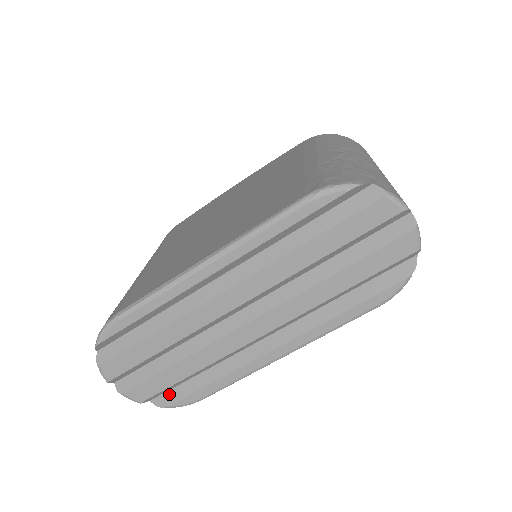
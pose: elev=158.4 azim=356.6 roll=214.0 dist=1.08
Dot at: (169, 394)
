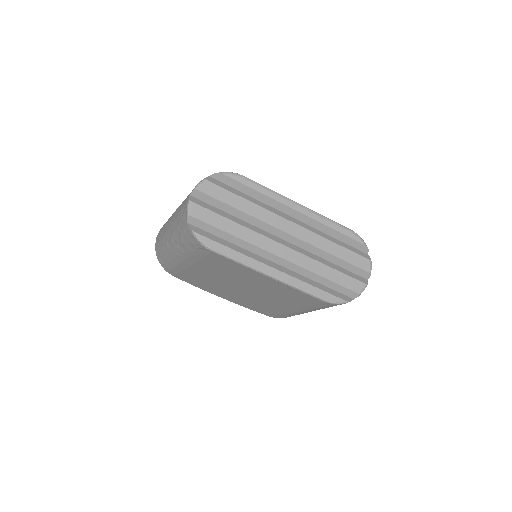
Dot at: (201, 231)
